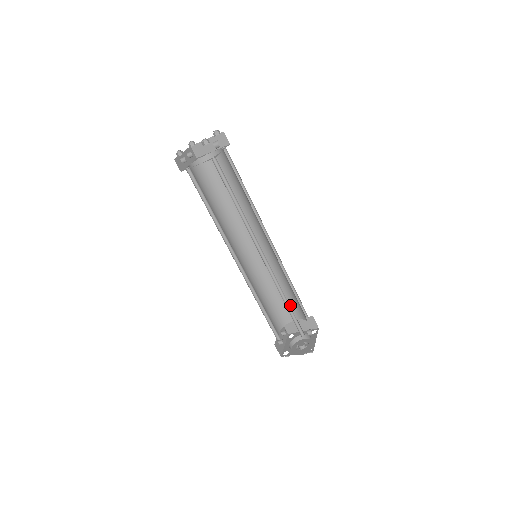
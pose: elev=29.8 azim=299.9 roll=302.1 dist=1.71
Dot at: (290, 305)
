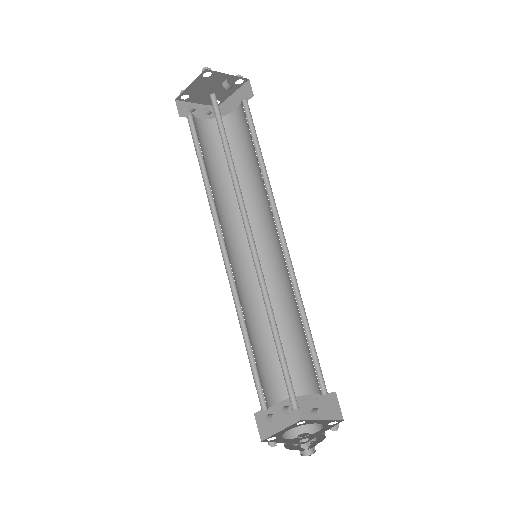
Dot at: (305, 363)
